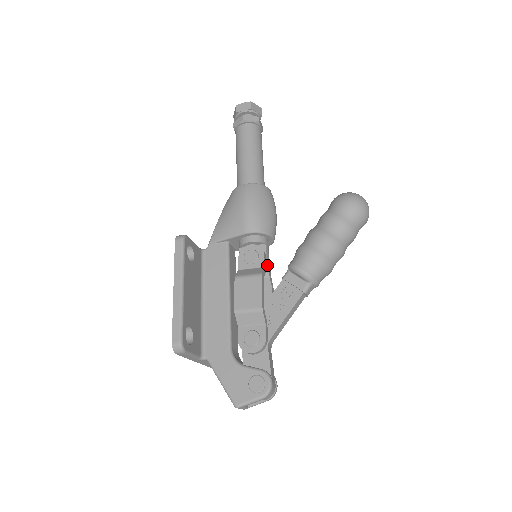
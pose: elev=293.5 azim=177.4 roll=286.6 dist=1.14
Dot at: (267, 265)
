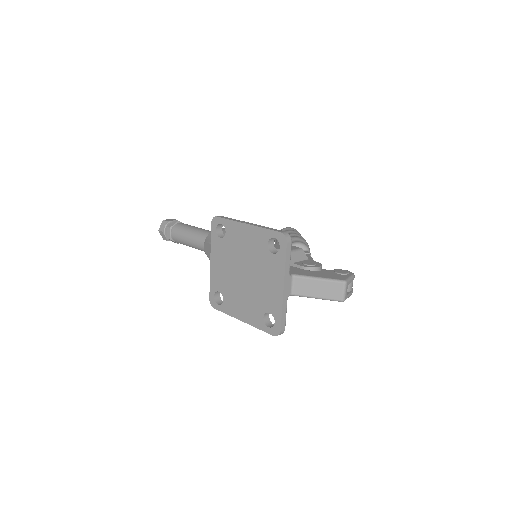
Dot at: occluded
